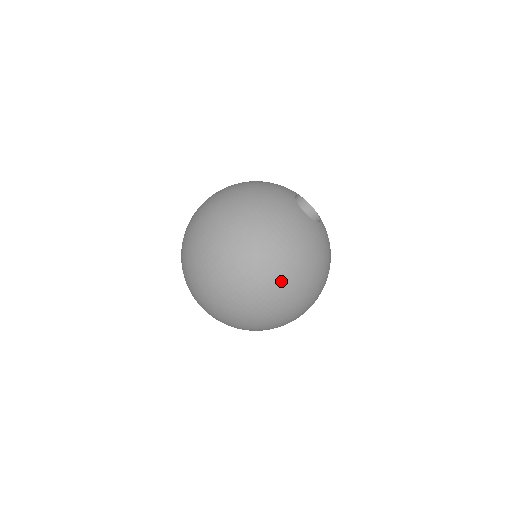
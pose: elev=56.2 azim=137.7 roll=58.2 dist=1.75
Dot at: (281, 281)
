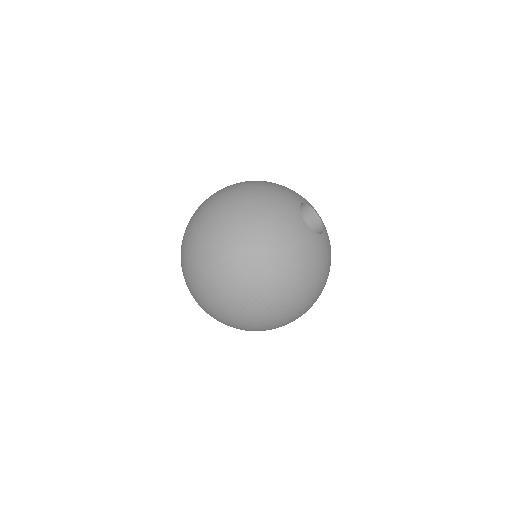
Dot at: (311, 305)
